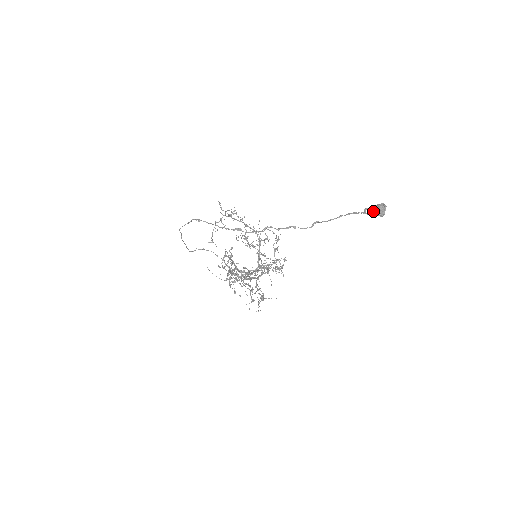
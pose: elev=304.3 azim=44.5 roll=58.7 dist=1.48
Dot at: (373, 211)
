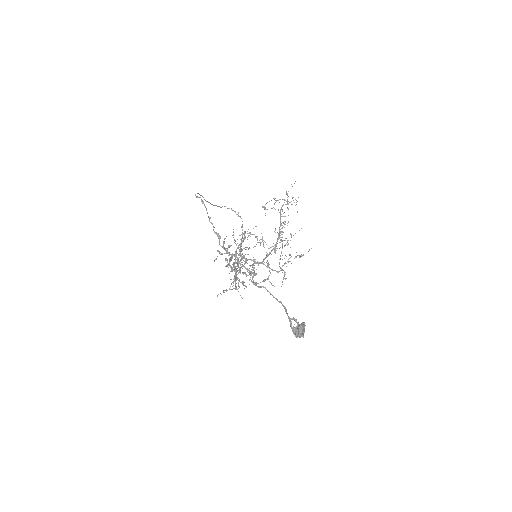
Dot at: (296, 326)
